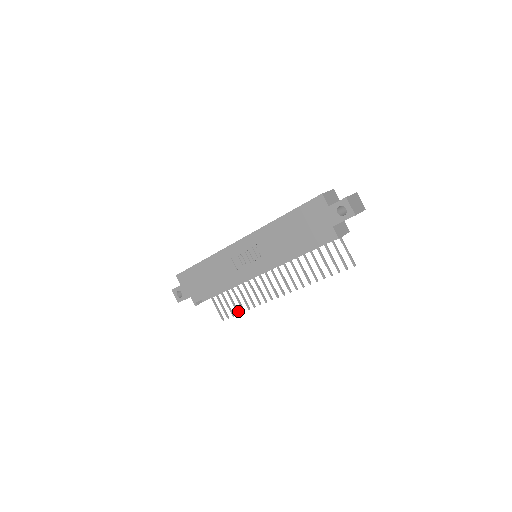
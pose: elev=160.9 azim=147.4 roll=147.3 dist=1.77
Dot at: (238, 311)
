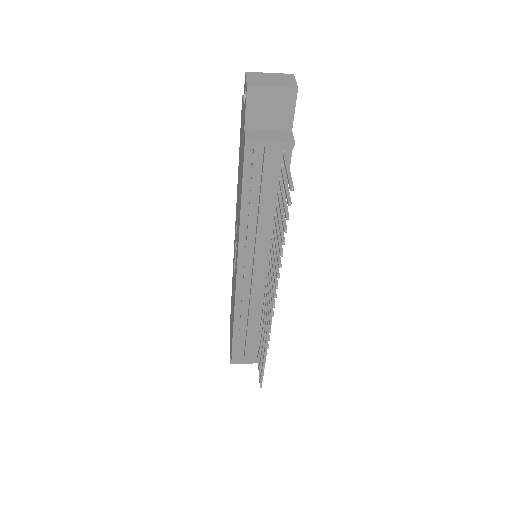
Dot at: (264, 364)
